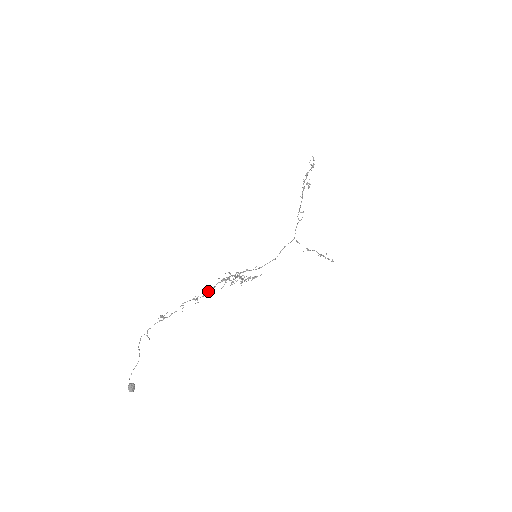
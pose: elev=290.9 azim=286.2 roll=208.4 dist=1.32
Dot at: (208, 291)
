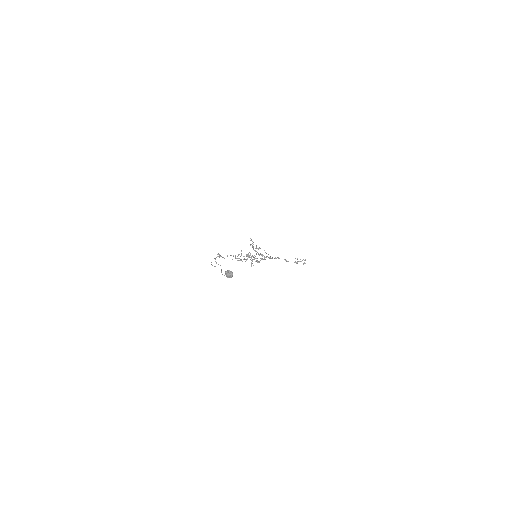
Dot at: occluded
